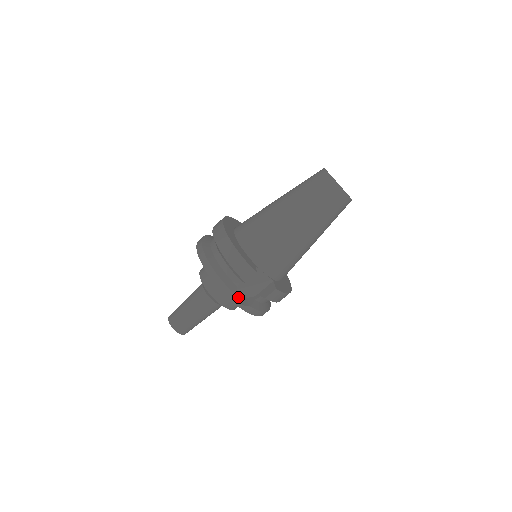
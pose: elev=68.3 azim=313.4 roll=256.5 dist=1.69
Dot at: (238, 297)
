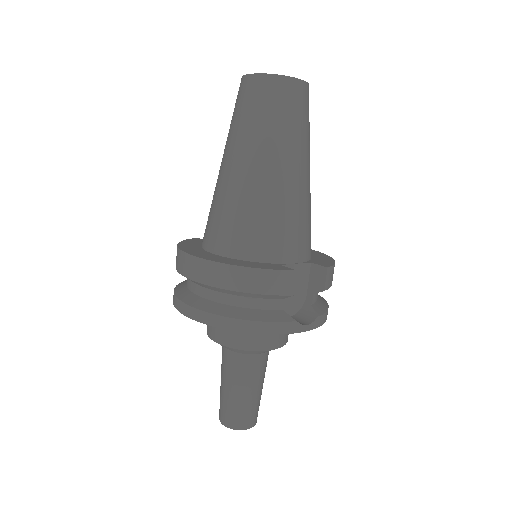
Dot at: occluded
